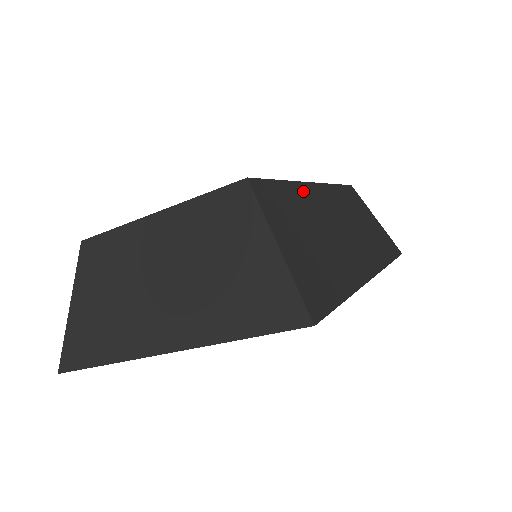
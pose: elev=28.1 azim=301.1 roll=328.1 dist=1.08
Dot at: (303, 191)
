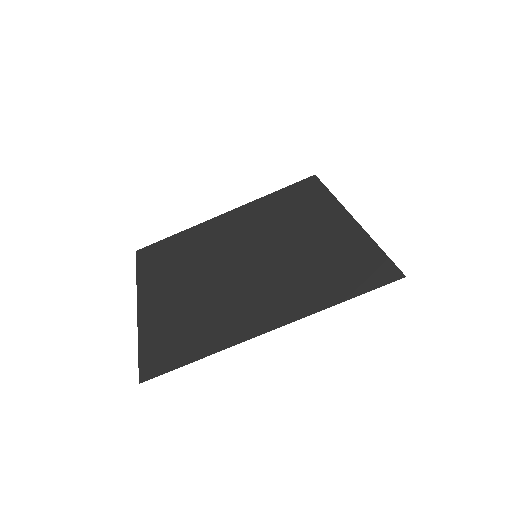
Dot at: occluded
